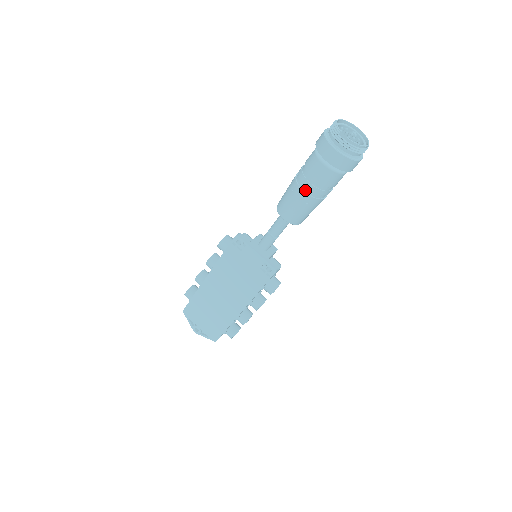
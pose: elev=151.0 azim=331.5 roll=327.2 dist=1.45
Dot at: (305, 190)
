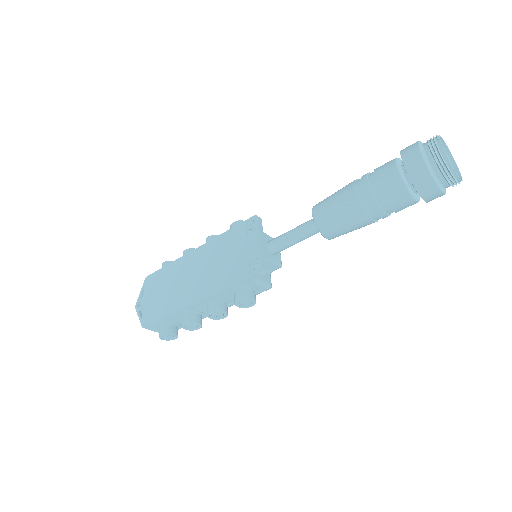
Dot at: (358, 189)
